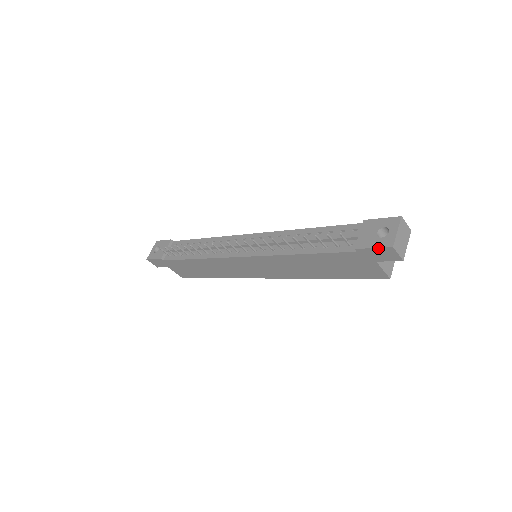
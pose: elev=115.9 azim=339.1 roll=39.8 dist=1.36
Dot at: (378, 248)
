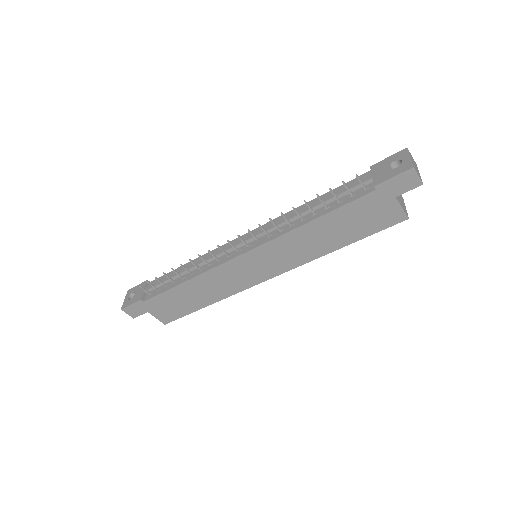
Dot at: (398, 175)
